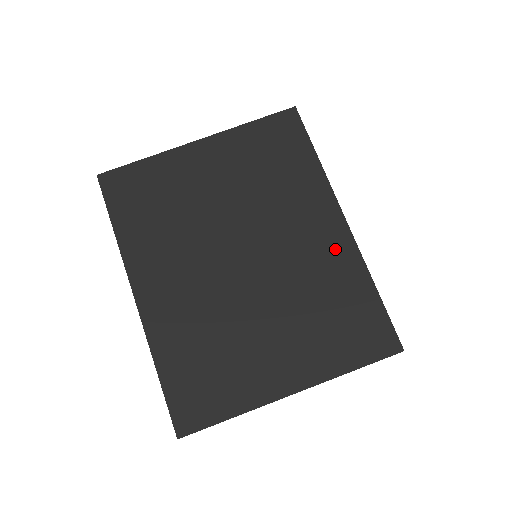
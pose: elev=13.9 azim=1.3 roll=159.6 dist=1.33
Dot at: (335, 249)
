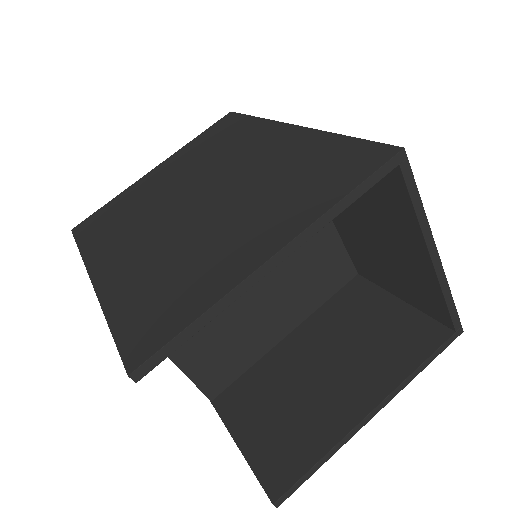
Dot at: (289, 142)
